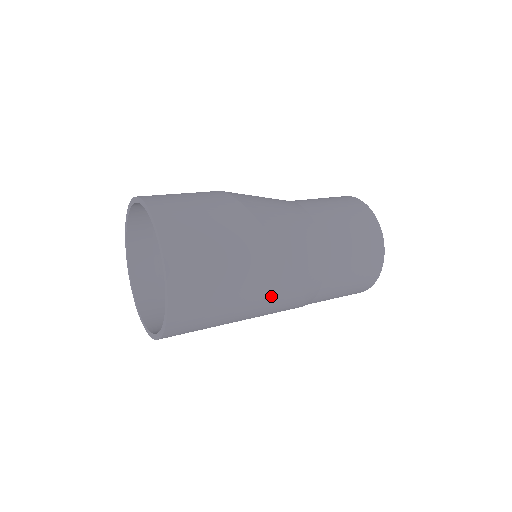
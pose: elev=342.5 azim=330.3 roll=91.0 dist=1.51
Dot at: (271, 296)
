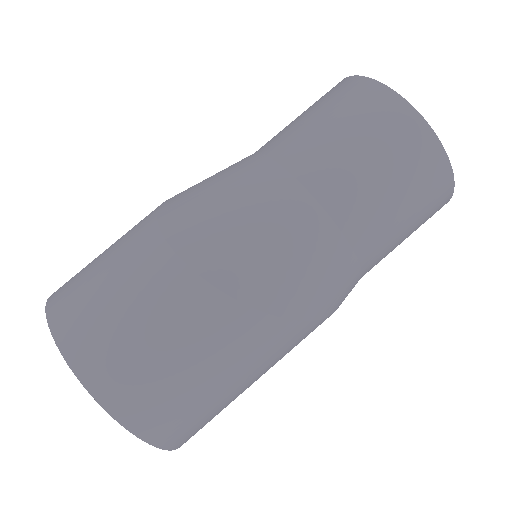
Dot at: occluded
